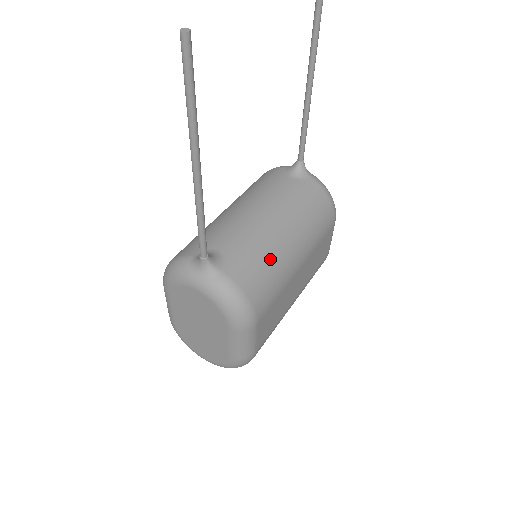
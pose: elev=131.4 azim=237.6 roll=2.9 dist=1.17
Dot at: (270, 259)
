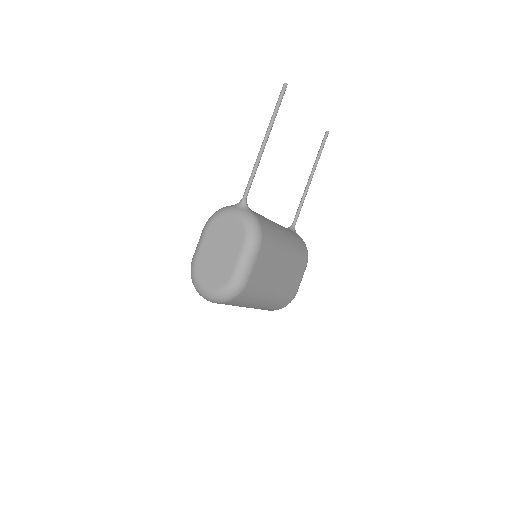
Dot at: (274, 229)
